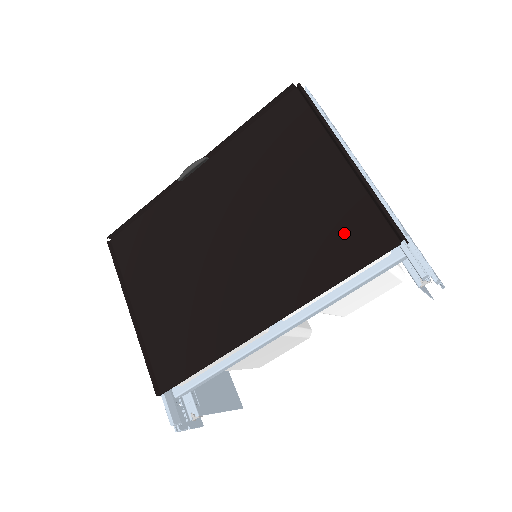
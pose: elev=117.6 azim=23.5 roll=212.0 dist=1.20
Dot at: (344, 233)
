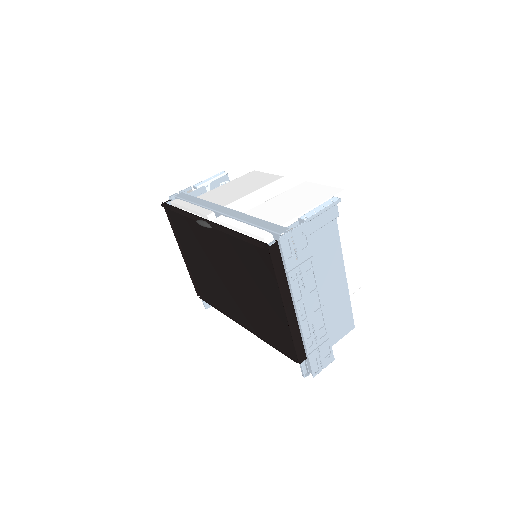
Dot at: (278, 333)
